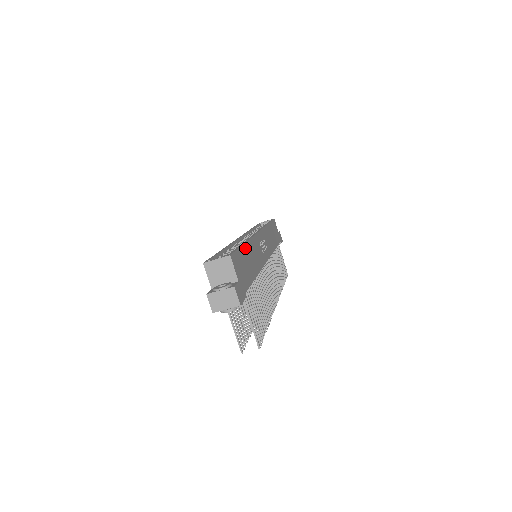
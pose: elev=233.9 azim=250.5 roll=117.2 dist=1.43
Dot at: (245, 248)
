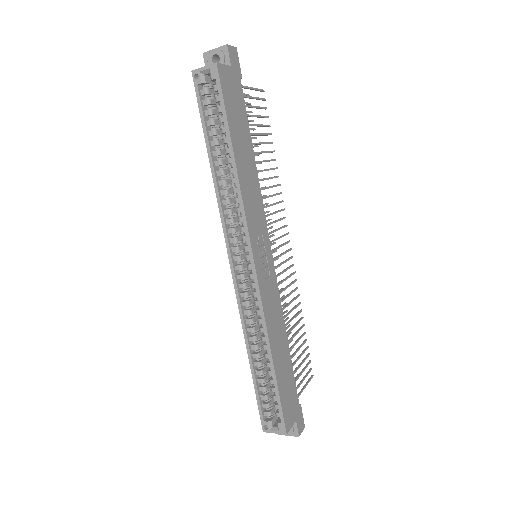
Dot at: (276, 368)
